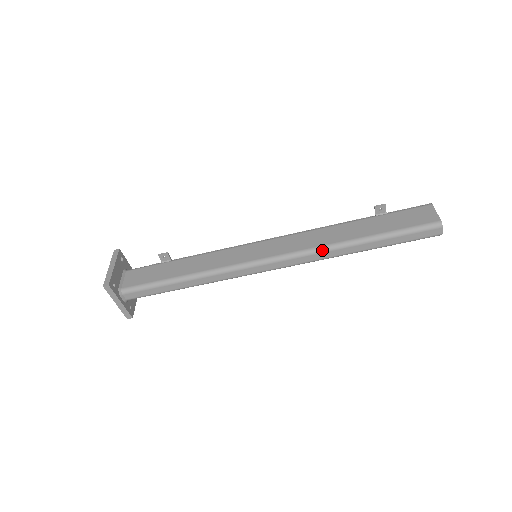
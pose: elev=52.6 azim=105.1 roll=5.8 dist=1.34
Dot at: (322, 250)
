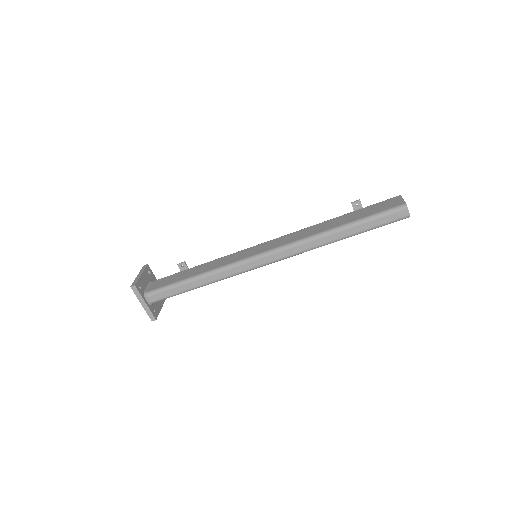
Dot at: (307, 240)
